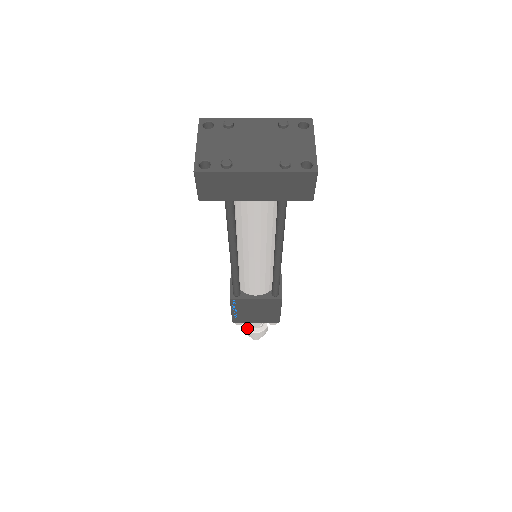
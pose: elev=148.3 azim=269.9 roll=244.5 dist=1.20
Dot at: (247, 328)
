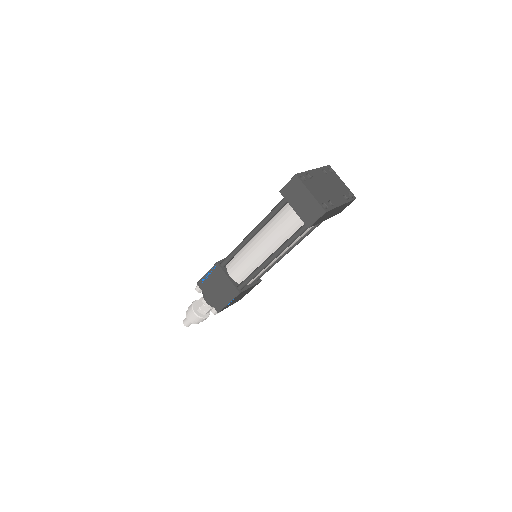
Dot at: (201, 317)
